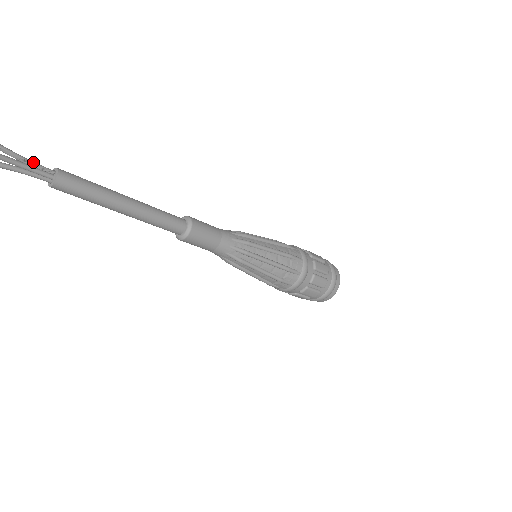
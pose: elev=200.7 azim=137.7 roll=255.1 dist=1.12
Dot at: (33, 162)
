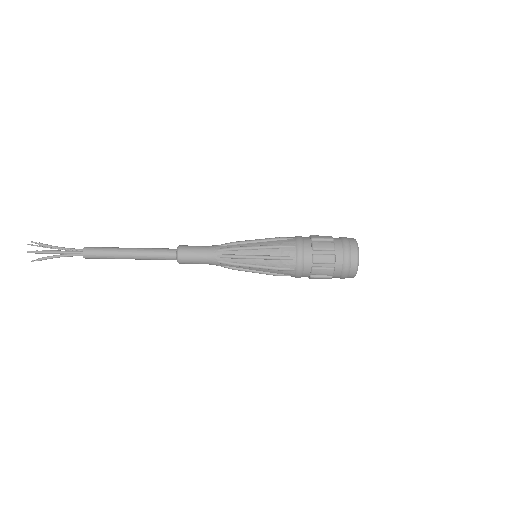
Dot at: (72, 249)
